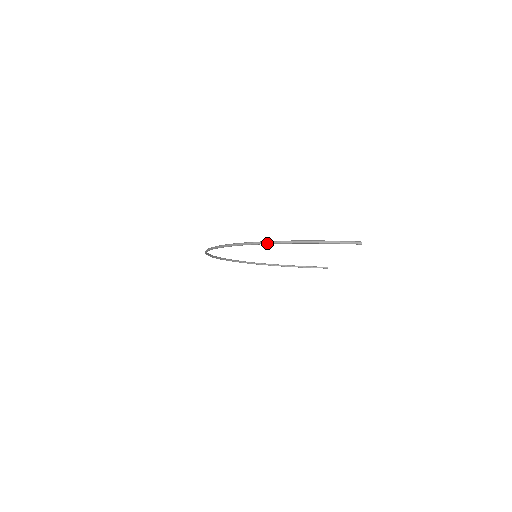
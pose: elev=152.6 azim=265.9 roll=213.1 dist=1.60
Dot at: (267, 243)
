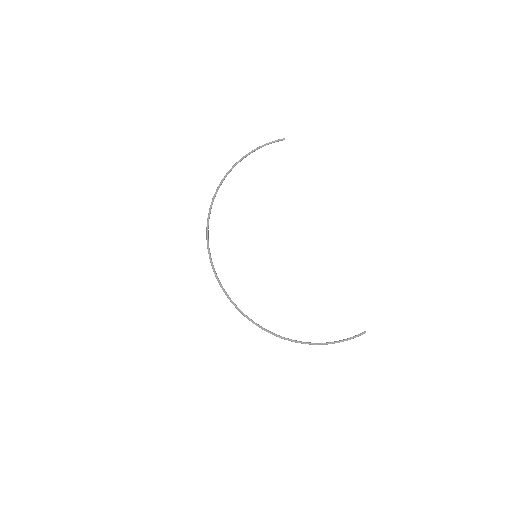
Dot at: occluded
